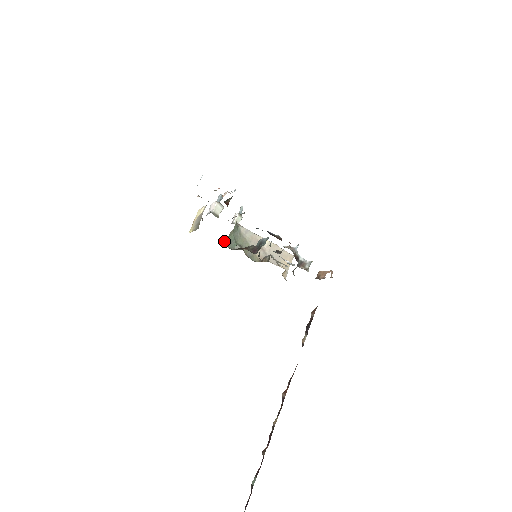
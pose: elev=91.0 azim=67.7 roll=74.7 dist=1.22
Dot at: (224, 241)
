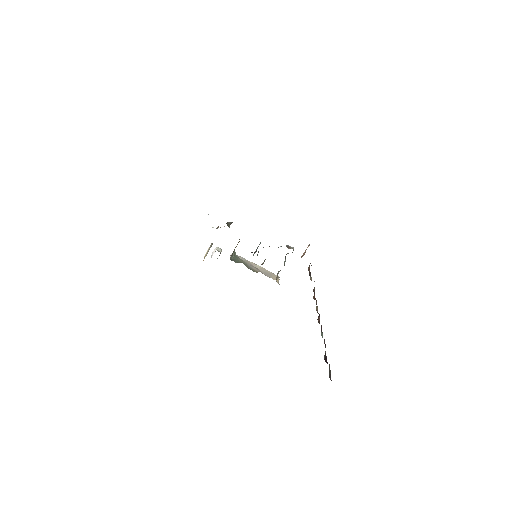
Dot at: (230, 258)
